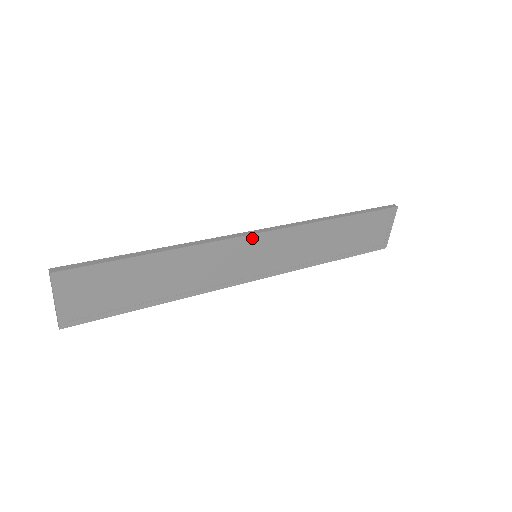
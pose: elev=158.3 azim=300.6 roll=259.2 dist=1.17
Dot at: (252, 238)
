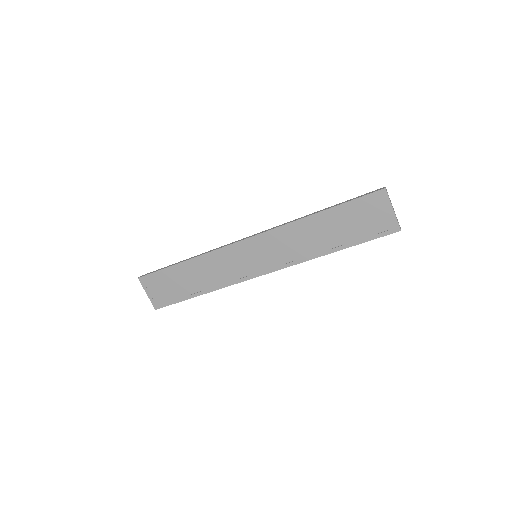
Dot at: (243, 243)
